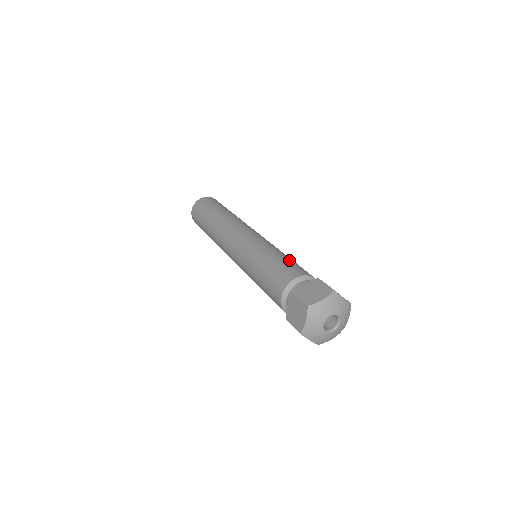
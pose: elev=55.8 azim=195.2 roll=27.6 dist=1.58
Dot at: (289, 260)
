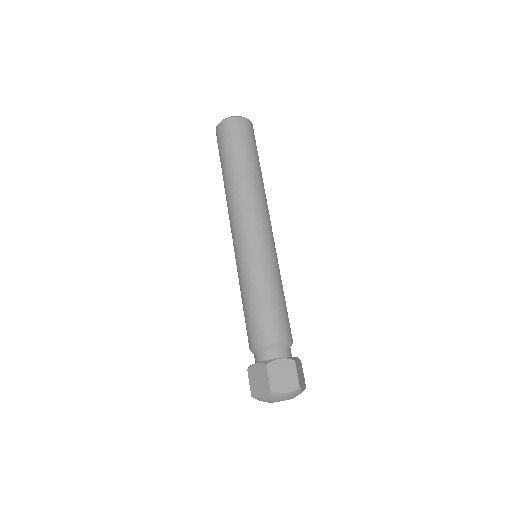
Dot at: (261, 309)
